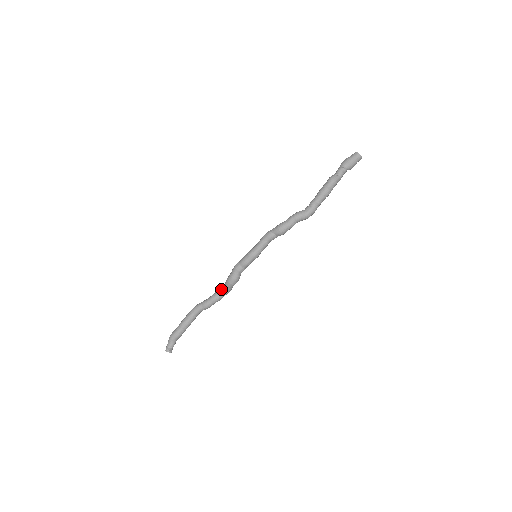
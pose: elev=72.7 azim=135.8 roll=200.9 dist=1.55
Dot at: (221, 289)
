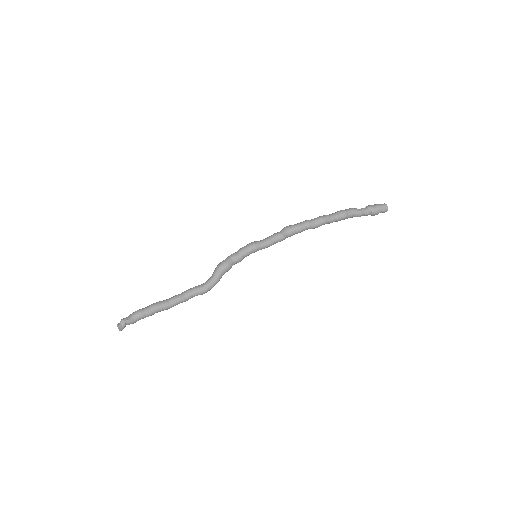
Dot at: (208, 280)
